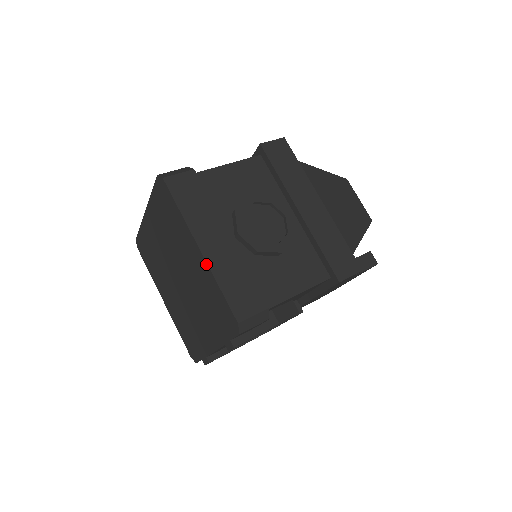
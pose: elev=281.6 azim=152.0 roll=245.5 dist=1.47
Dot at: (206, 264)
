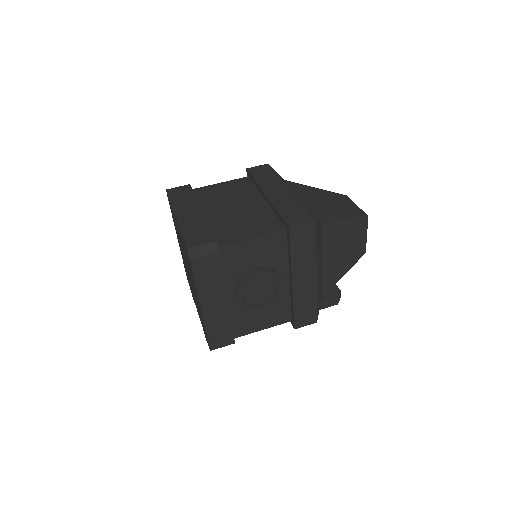
Dot at: (203, 317)
